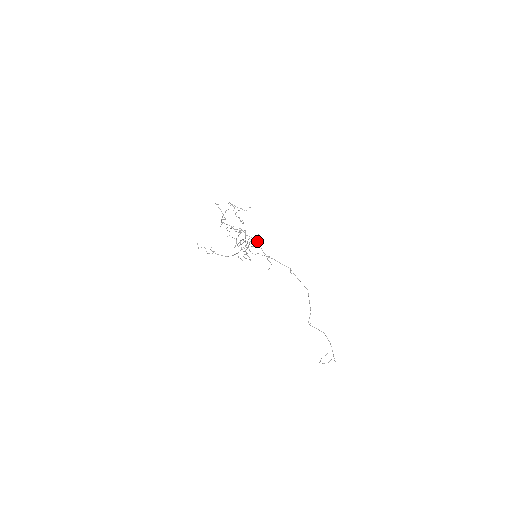
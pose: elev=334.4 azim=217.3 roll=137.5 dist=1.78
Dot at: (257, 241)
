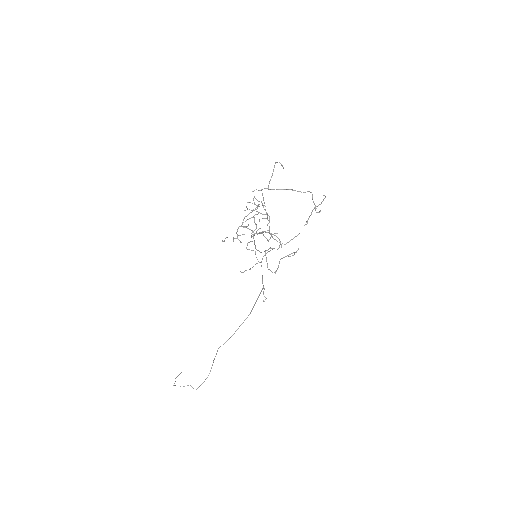
Dot at: occluded
